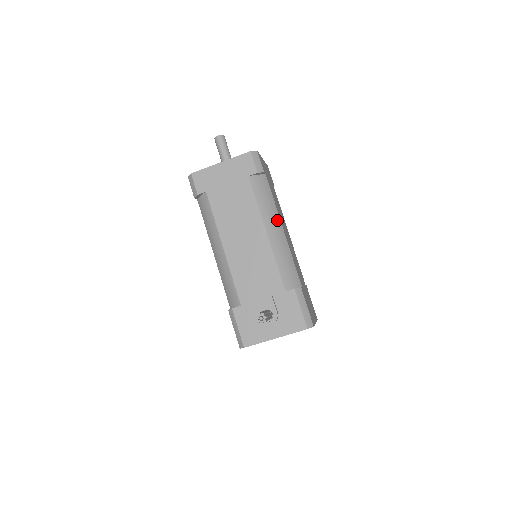
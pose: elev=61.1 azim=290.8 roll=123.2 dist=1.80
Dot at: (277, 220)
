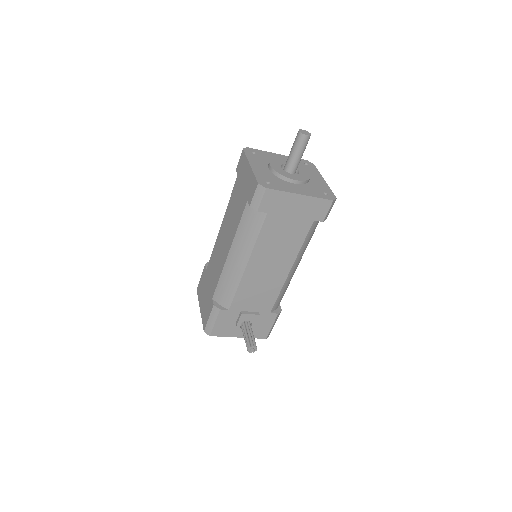
Dot at: occluded
